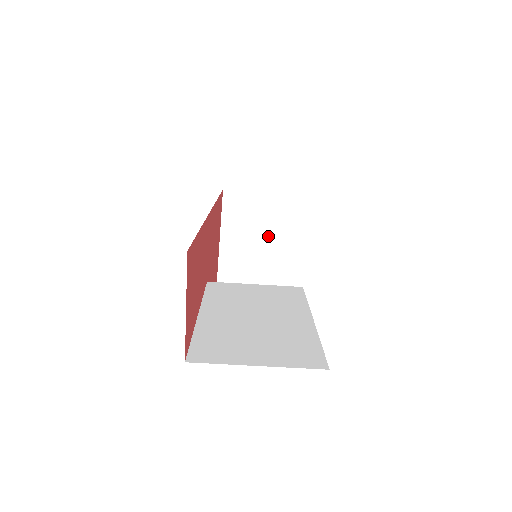
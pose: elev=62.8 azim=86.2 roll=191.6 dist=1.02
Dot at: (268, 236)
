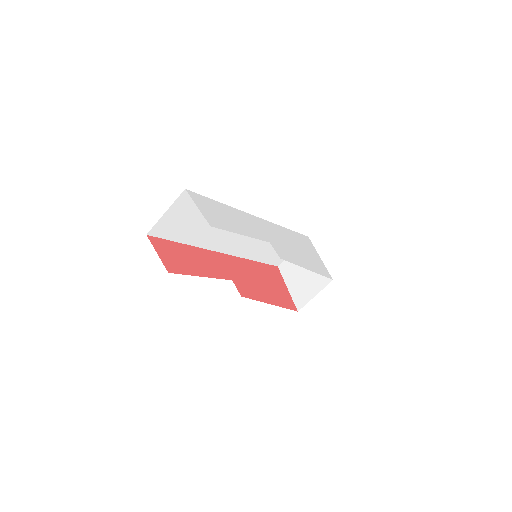
Dot at: occluded
